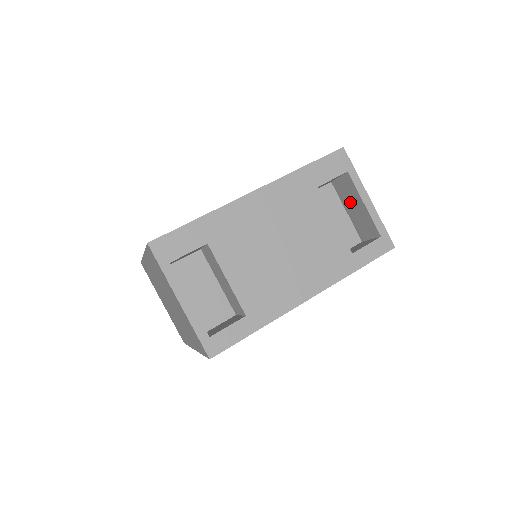
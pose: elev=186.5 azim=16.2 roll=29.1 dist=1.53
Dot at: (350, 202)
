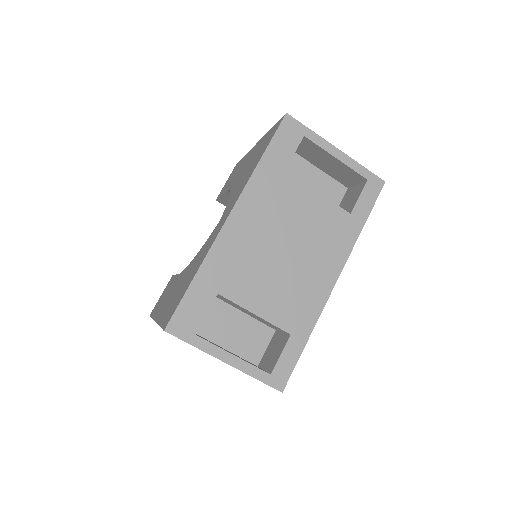
Dot at: (319, 160)
